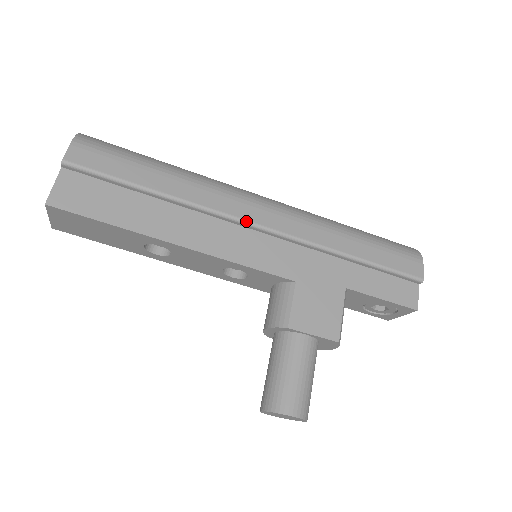
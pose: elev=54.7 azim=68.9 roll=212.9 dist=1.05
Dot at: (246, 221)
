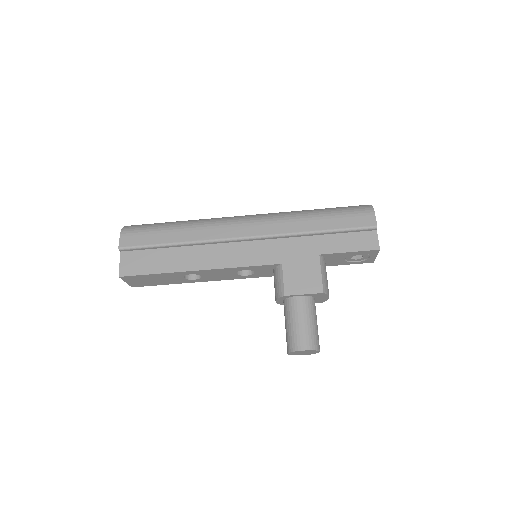
Dot at: (236, 238)
